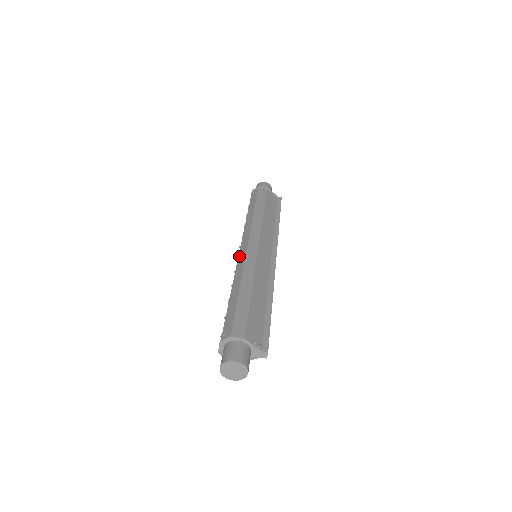
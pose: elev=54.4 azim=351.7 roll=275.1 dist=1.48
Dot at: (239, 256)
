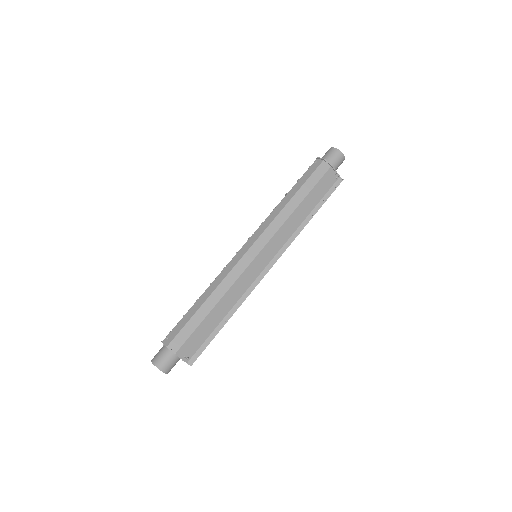
Dot at: (236, 255)
